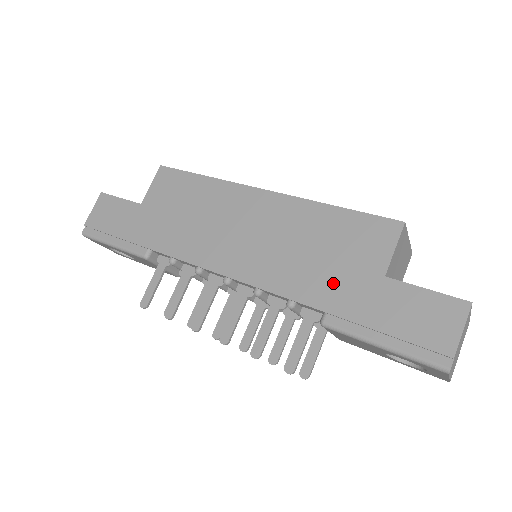
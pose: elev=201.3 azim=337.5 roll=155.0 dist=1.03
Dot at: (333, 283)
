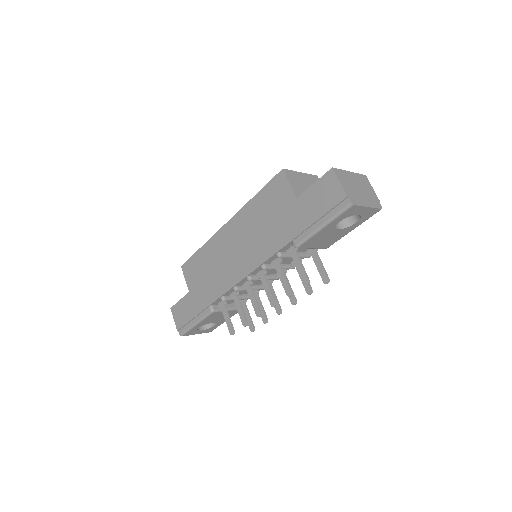
Dot at: (283, 226)
